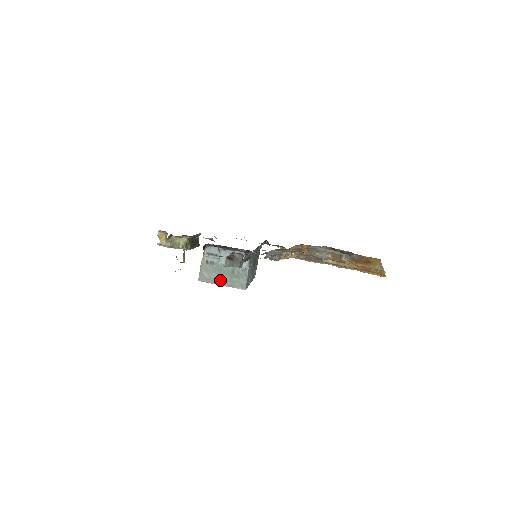
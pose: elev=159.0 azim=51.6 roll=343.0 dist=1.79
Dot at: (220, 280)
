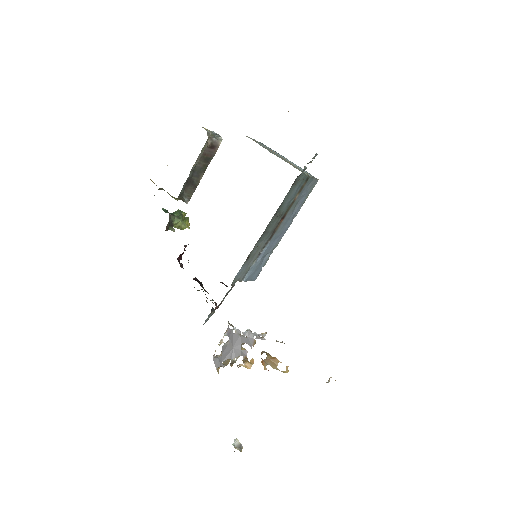
Dot at: occluded
